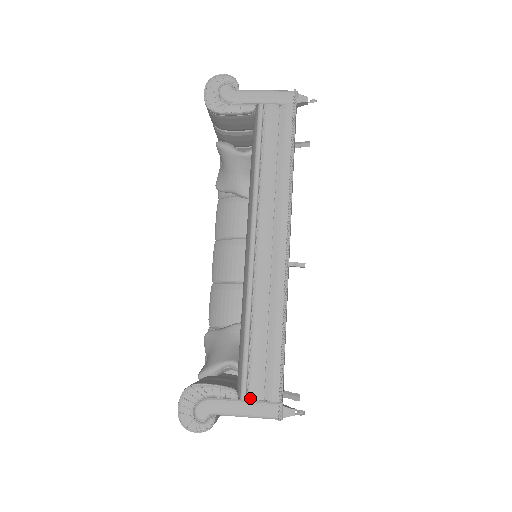
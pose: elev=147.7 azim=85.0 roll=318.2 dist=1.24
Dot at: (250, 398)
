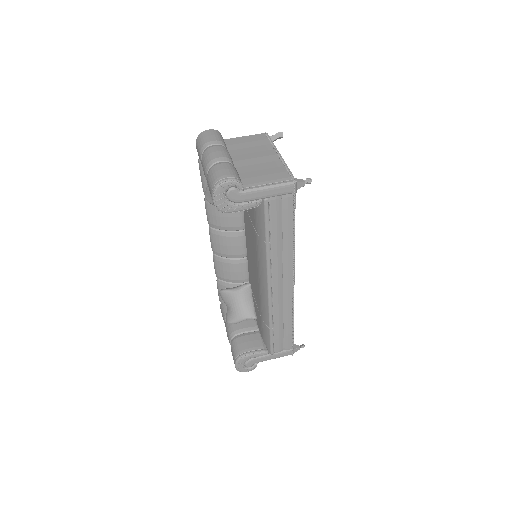
Dot at: (276, 352)
